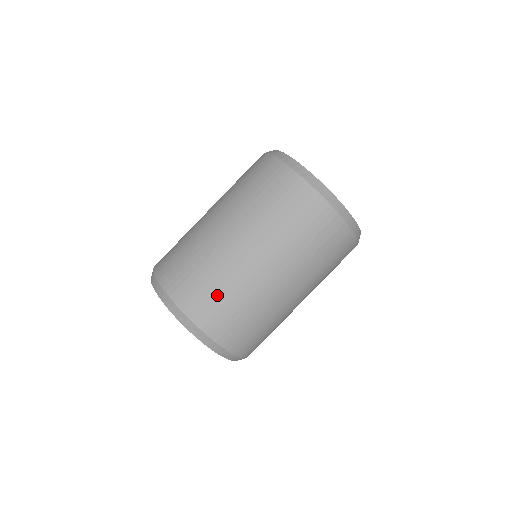
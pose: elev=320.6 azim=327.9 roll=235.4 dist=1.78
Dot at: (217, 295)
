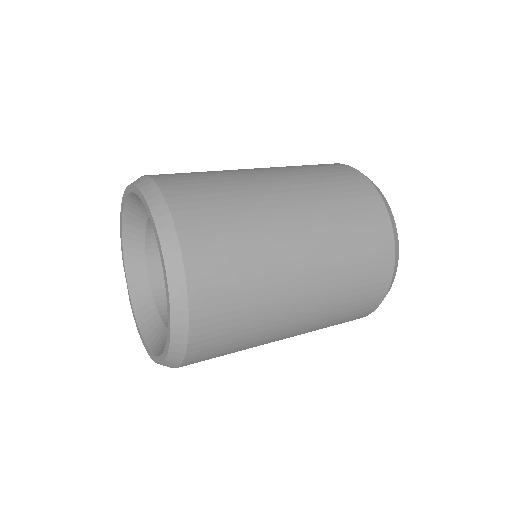
Dot at: (205, 180)
